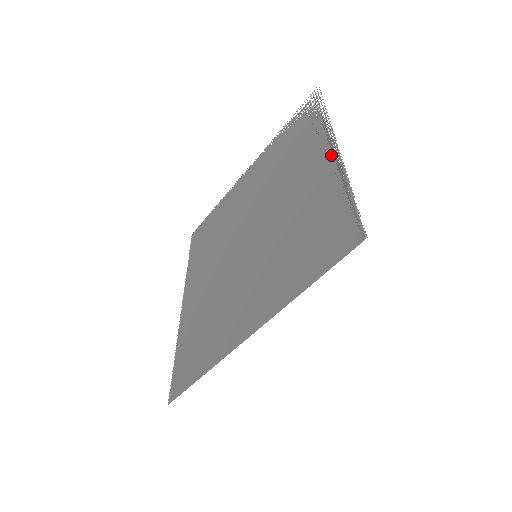
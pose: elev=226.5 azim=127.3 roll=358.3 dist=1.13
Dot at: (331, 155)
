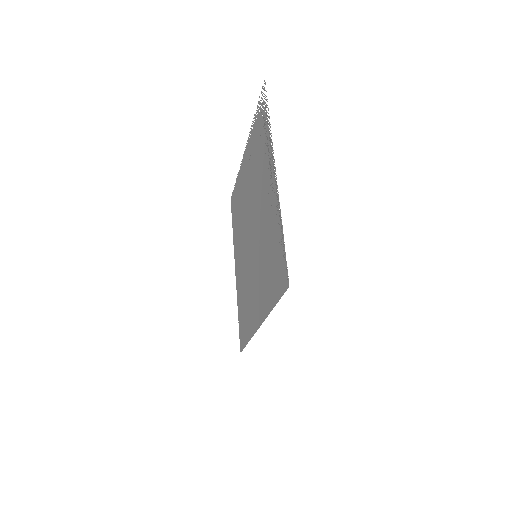
Dot at: (274, 184)
